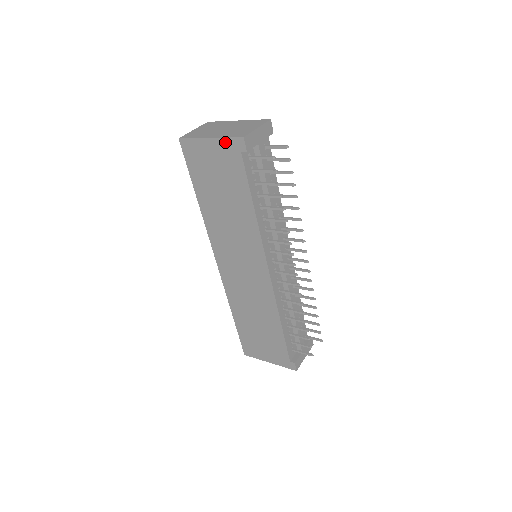
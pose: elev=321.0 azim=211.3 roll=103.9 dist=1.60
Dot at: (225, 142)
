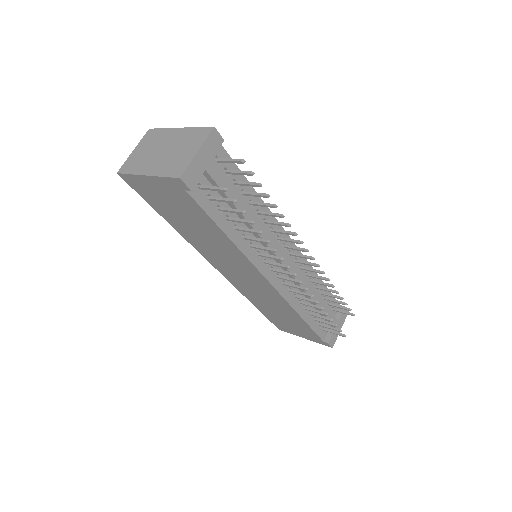
Dot at: (164, 180)
